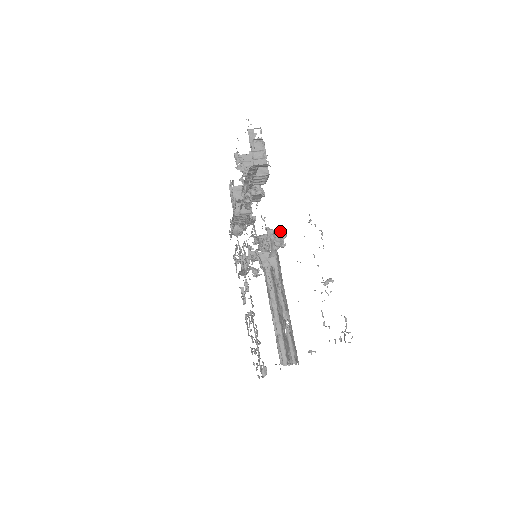
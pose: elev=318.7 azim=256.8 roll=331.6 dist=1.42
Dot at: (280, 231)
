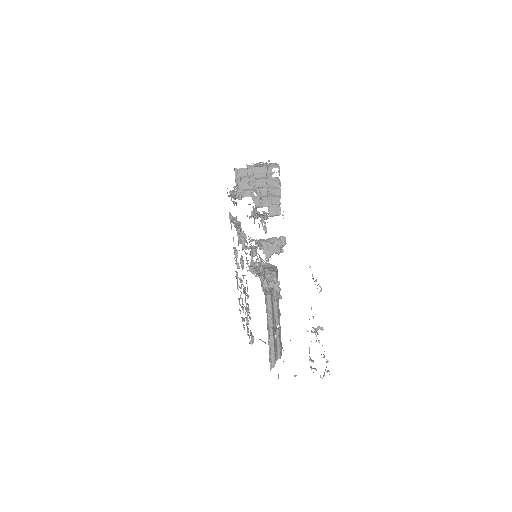
Dot at: (281, 239)
